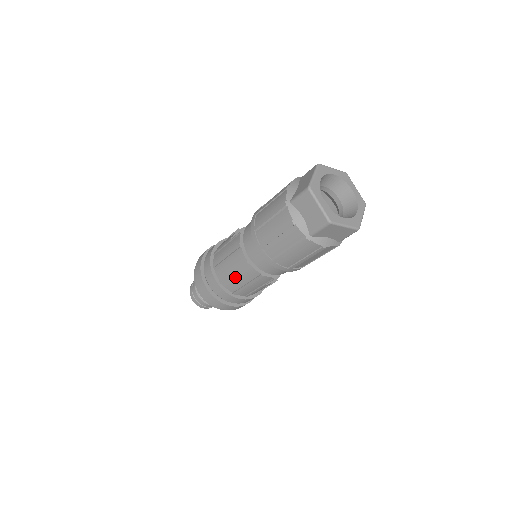
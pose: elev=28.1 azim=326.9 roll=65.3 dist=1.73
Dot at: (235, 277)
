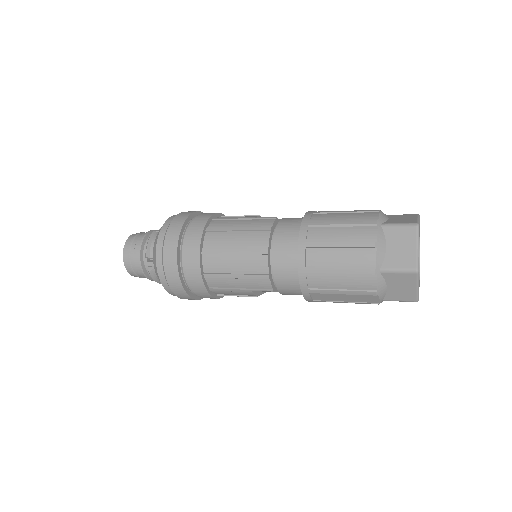
Dot at: (231, 257)
